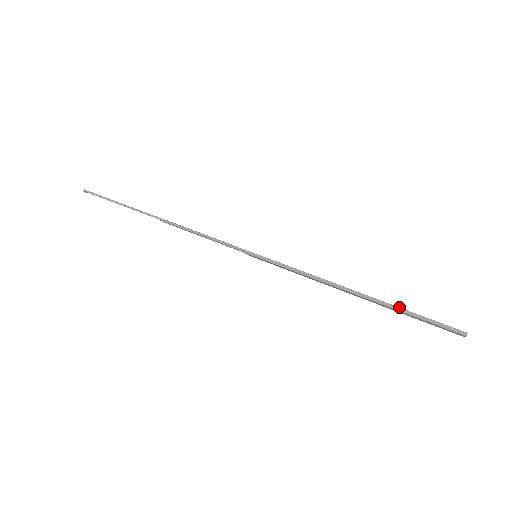
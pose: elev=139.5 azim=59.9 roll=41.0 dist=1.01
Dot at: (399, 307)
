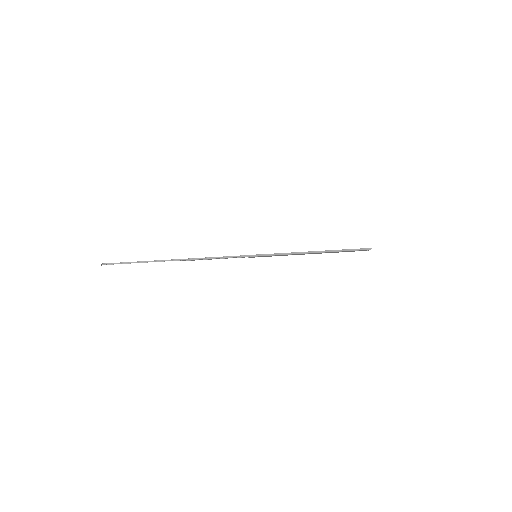
Dot at: occluded
